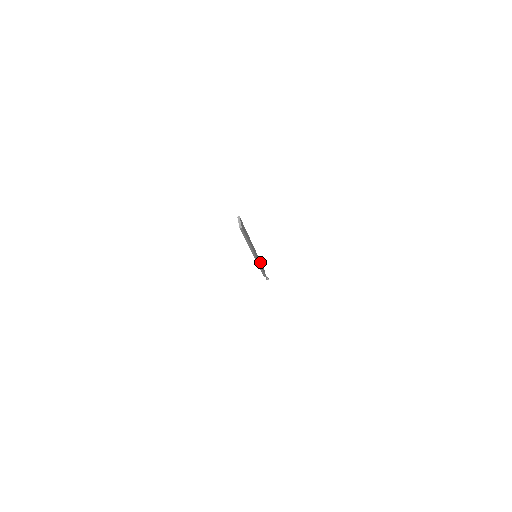
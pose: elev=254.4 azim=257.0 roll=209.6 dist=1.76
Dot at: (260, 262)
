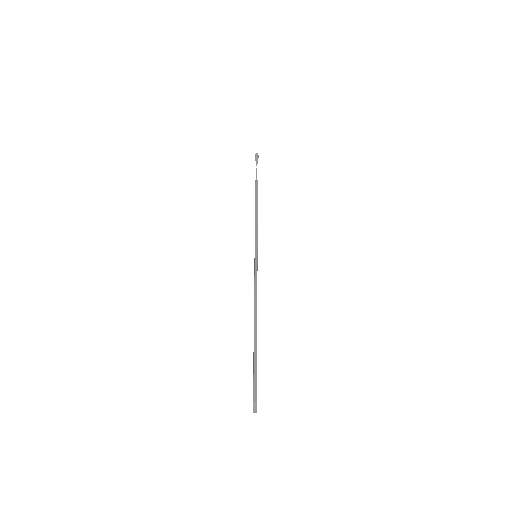
Dot at: (257, 219)
